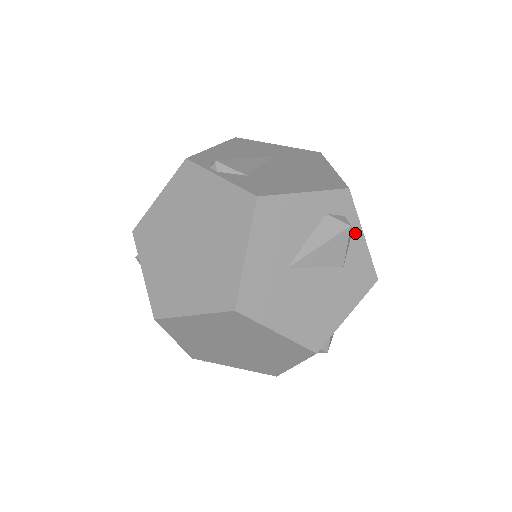
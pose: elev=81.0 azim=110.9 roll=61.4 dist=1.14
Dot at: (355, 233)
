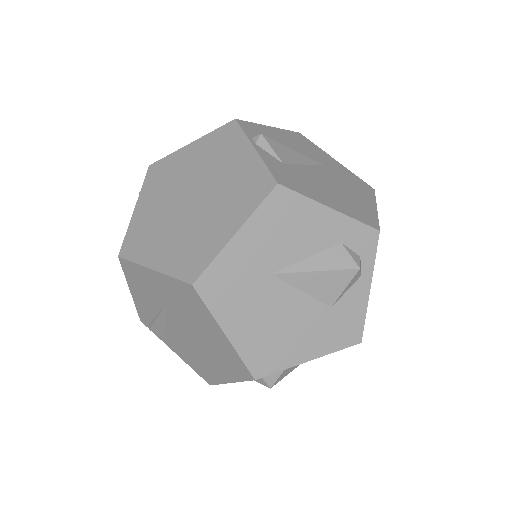
Dot at: (362, 280)
